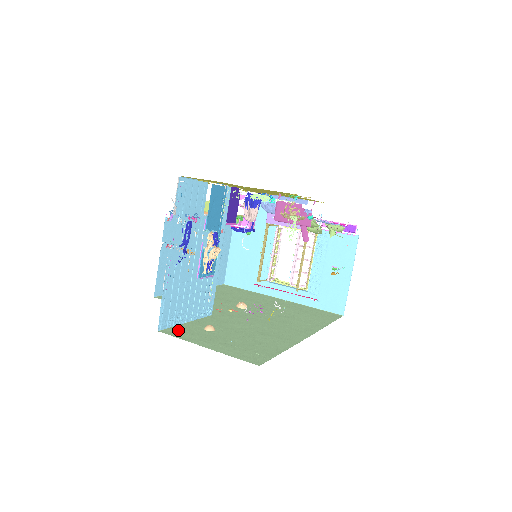
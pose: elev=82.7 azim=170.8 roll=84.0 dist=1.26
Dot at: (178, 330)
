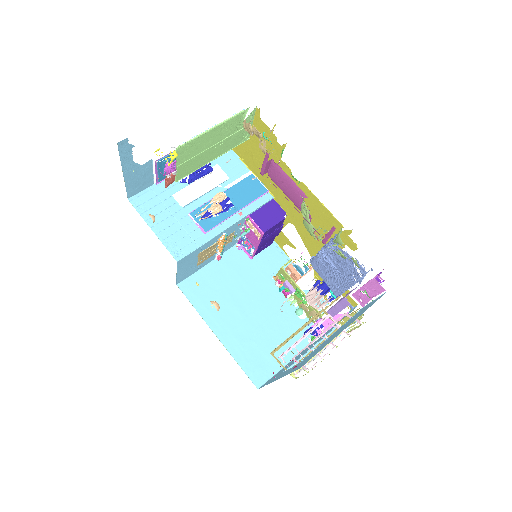
Dot at: occluded
